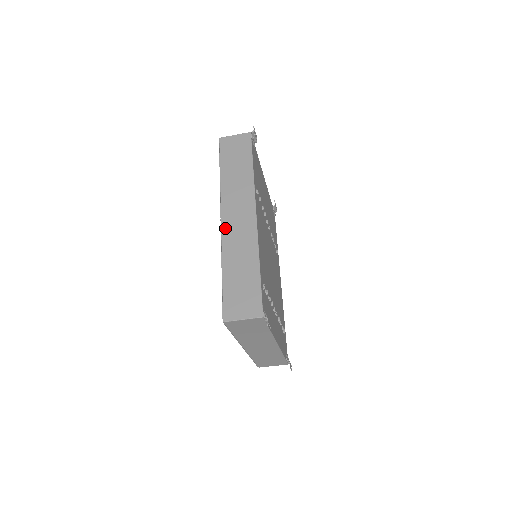
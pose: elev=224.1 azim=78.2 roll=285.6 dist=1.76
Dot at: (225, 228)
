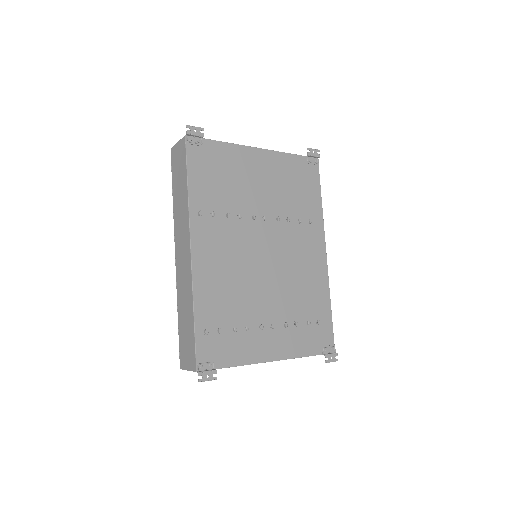
Dot at: (177, 266)
